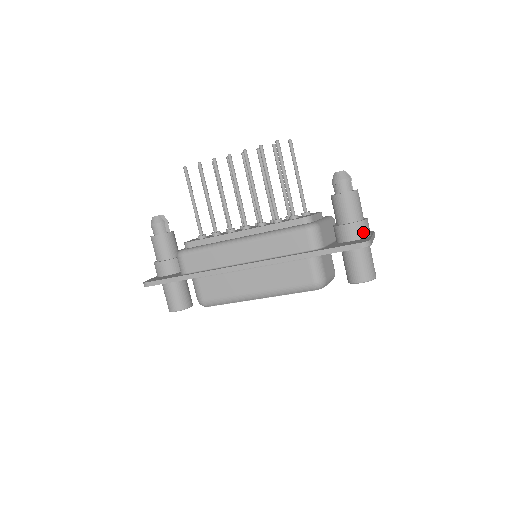
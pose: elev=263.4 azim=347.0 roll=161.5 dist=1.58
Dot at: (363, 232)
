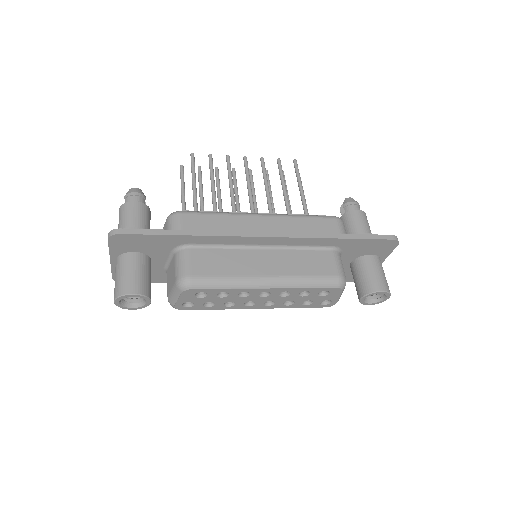
Dot at: occluded
